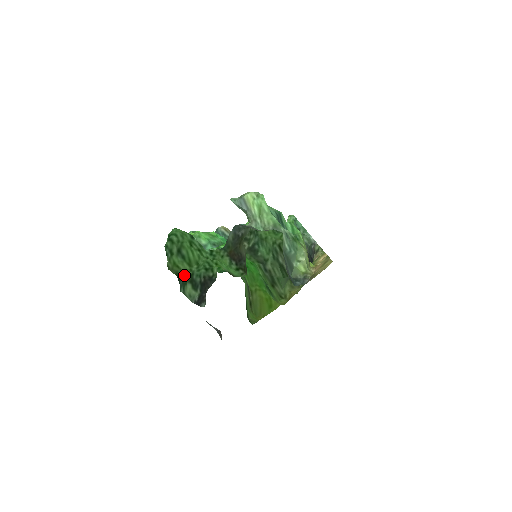
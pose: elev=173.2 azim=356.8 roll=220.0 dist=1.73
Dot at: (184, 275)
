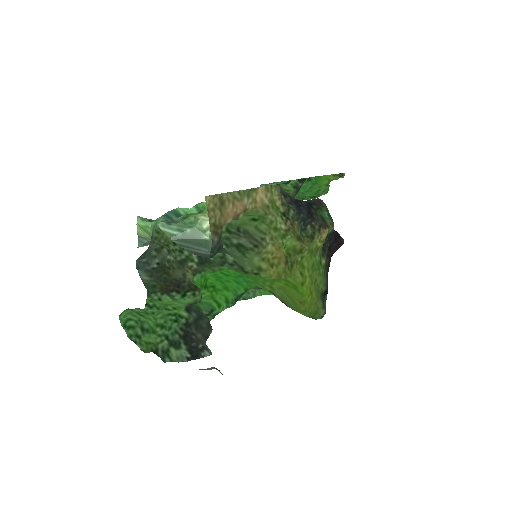
Dot at: (161, 345)
